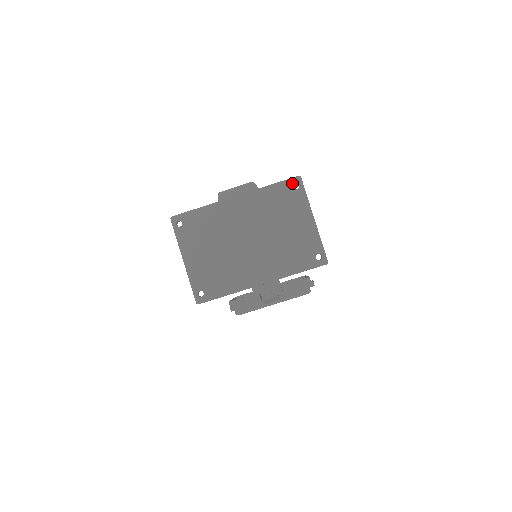
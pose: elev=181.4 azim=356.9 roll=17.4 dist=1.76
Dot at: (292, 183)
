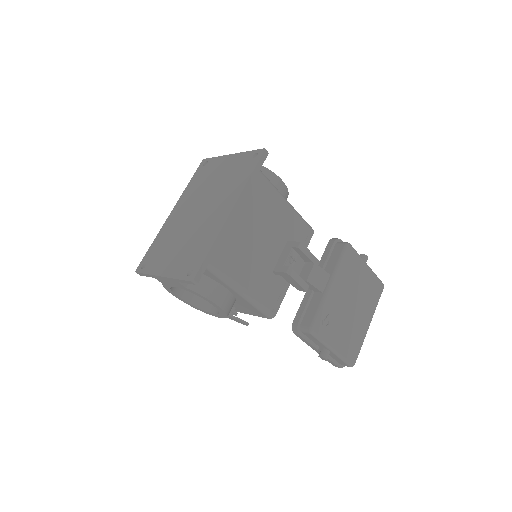
Dot at: (201, 166)
